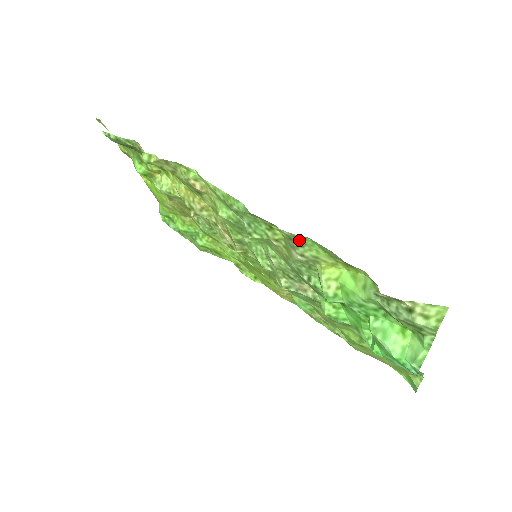
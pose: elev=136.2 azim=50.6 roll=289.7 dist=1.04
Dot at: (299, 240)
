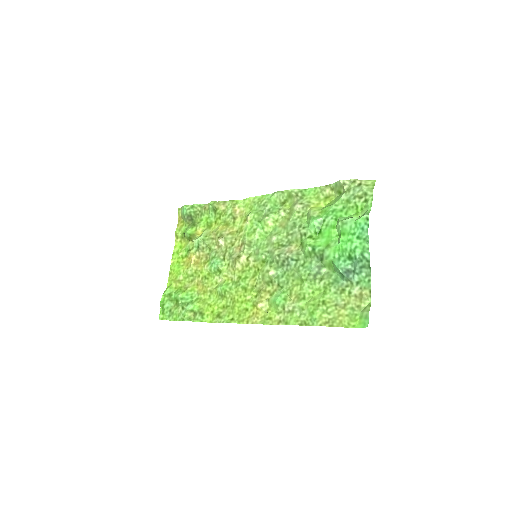
Dot at: (302, 194)
